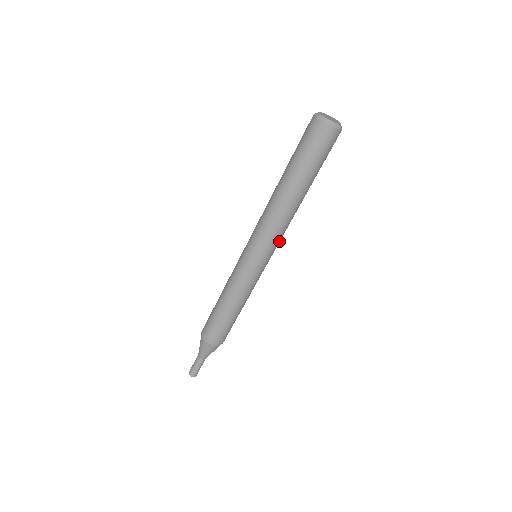
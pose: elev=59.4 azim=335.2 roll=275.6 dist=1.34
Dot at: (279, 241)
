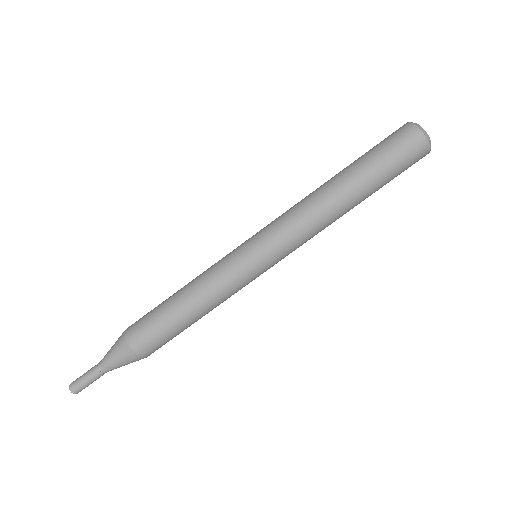
Dot at: (293, 244)
